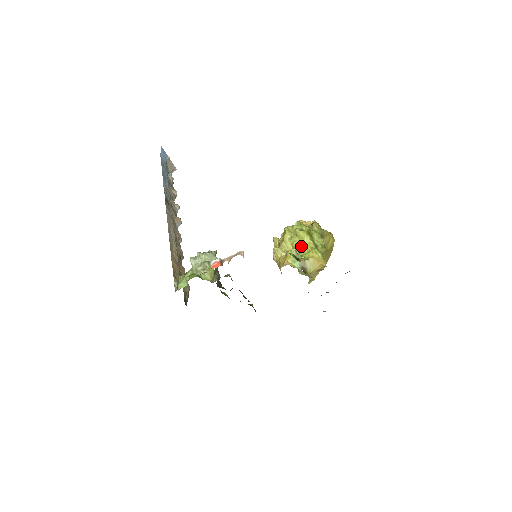
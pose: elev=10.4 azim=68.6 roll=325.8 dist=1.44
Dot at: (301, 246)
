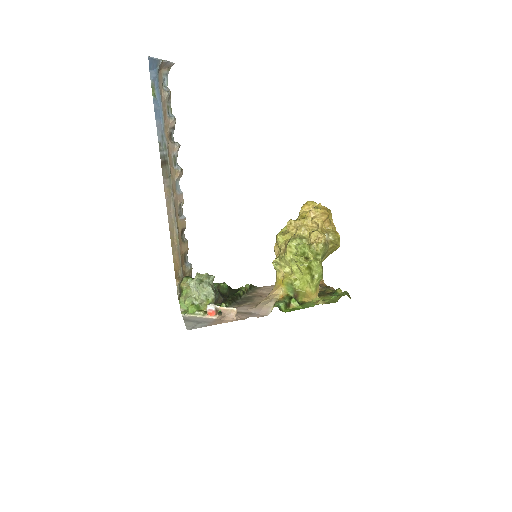
Dot at: (298, 274)
